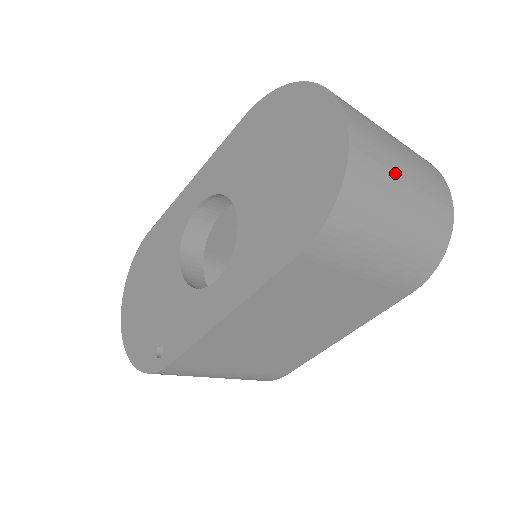
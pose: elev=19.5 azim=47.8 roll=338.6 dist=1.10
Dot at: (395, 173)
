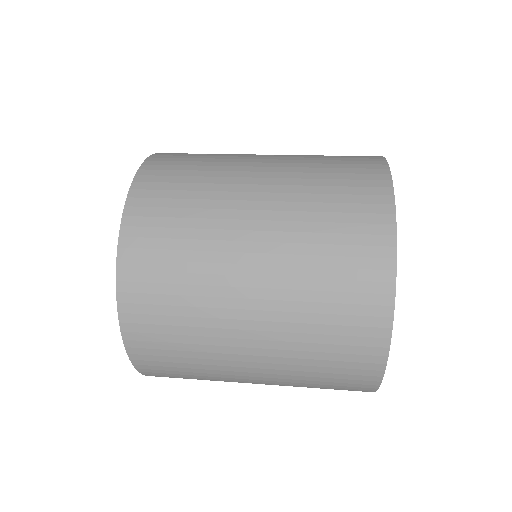
Dot at: (218, 345)
